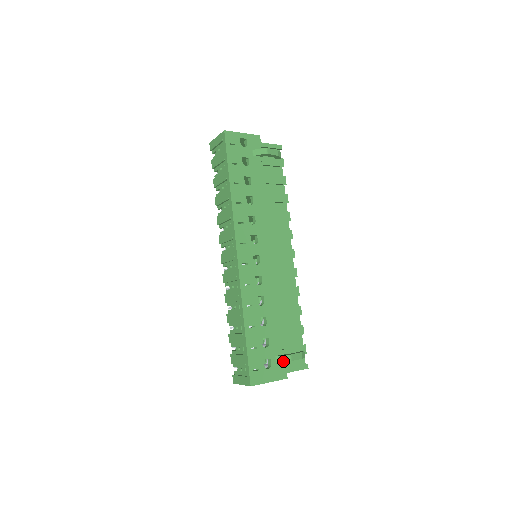
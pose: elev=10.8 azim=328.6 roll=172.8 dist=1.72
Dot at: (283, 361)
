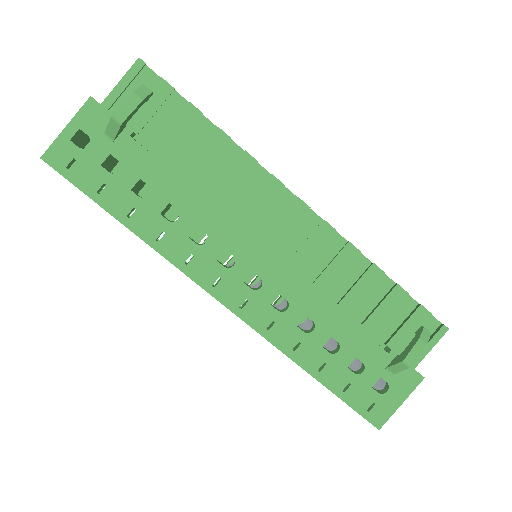
Dot at: (400, 371)
